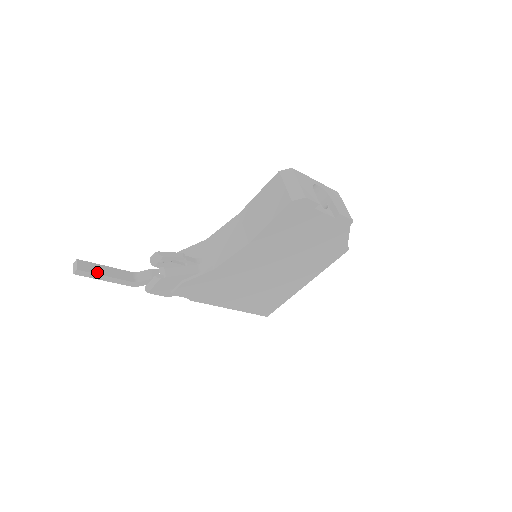
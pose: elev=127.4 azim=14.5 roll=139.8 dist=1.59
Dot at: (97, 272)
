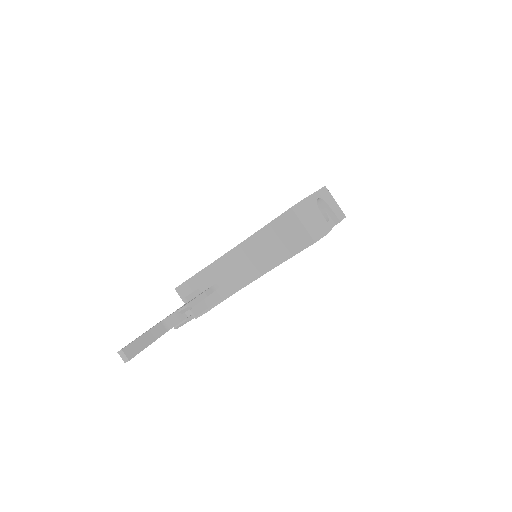
Dot at: (142, 348)
